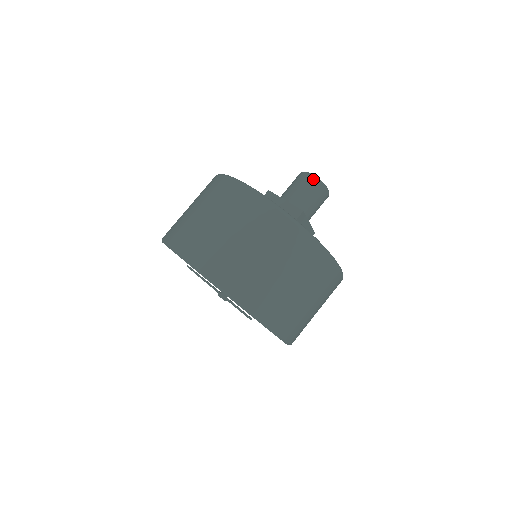
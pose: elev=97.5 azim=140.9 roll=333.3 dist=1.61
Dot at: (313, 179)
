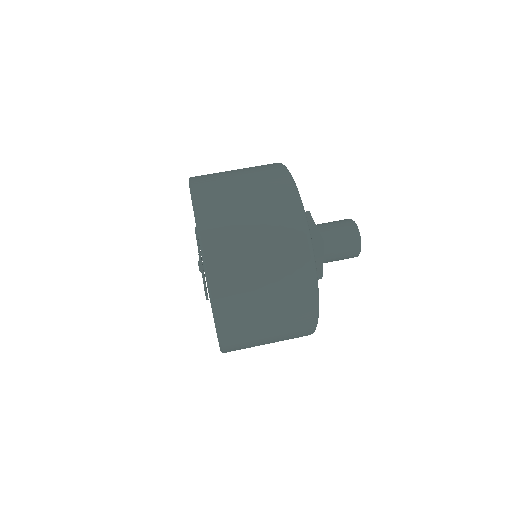
Dot at: (354, 227)
